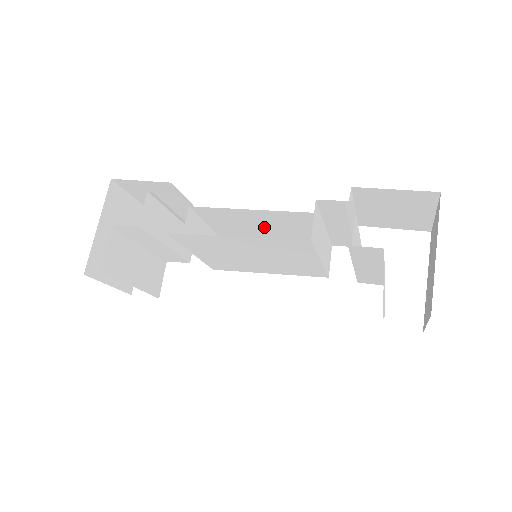
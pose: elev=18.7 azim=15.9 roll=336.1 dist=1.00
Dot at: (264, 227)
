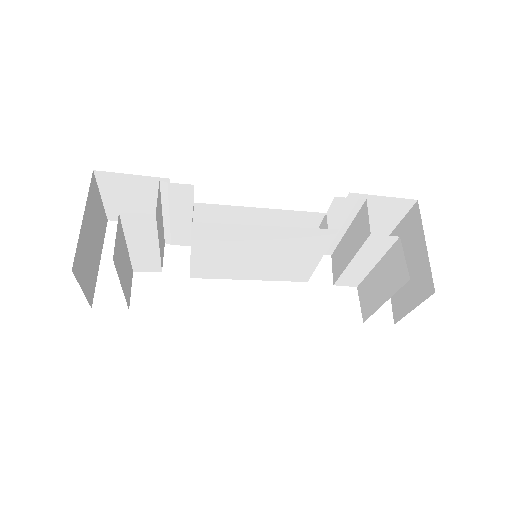
Dot at: occluded
